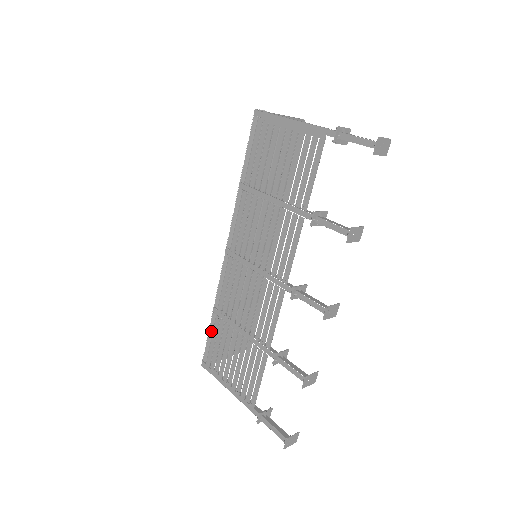
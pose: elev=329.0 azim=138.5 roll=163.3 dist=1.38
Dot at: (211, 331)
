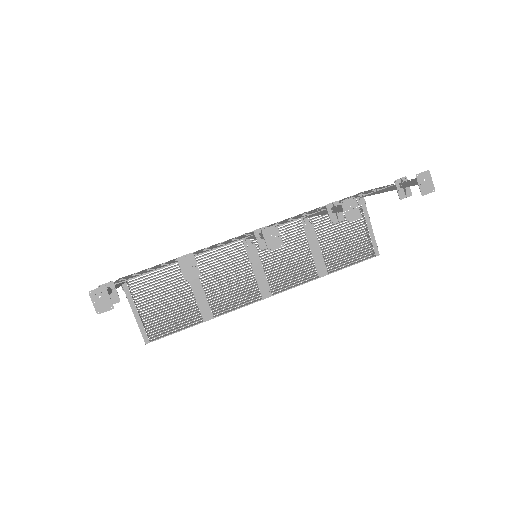
Dot at: occluded
